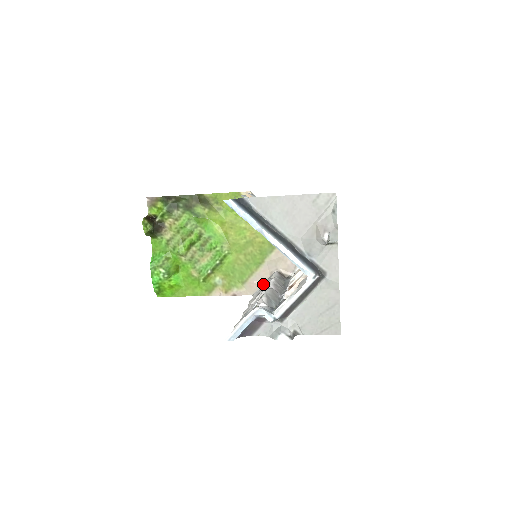
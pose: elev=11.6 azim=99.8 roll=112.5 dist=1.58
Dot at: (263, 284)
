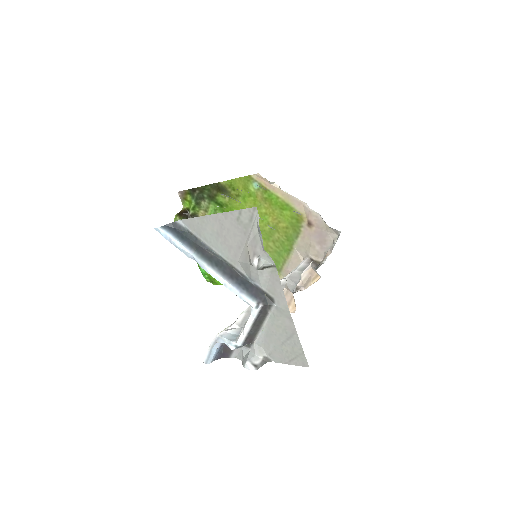
Dot at: occluded
